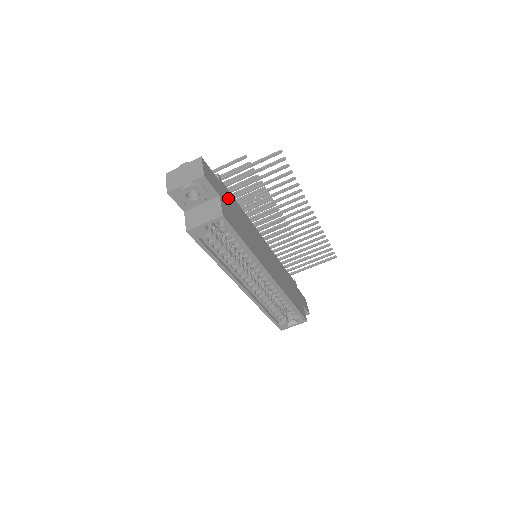
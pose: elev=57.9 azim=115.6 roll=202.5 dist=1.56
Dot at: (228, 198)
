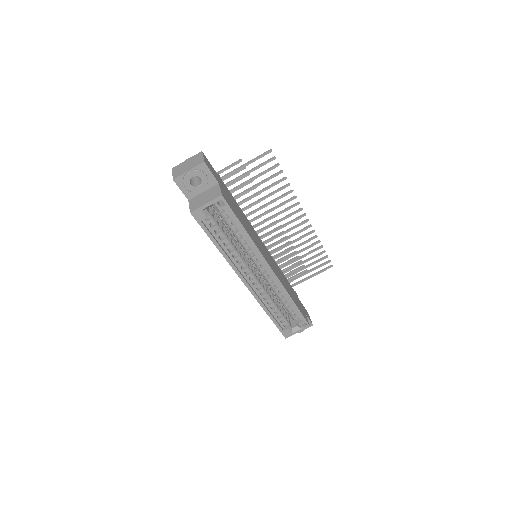
Dot at: (227, 191)
